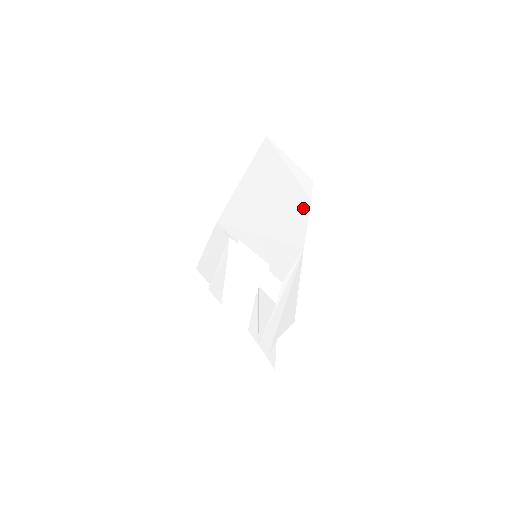
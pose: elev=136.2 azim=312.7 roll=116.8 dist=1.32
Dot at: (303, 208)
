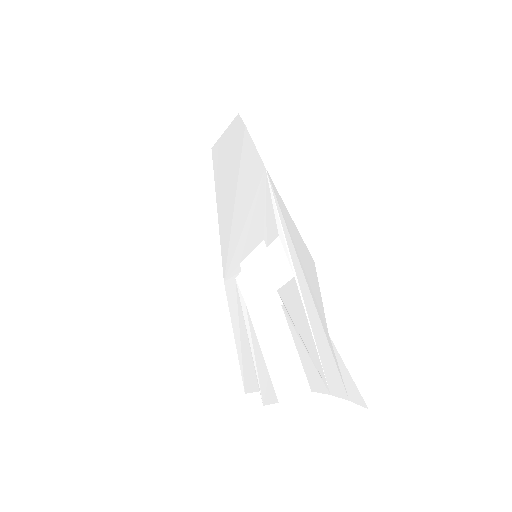
Dot at: (246, 140)
